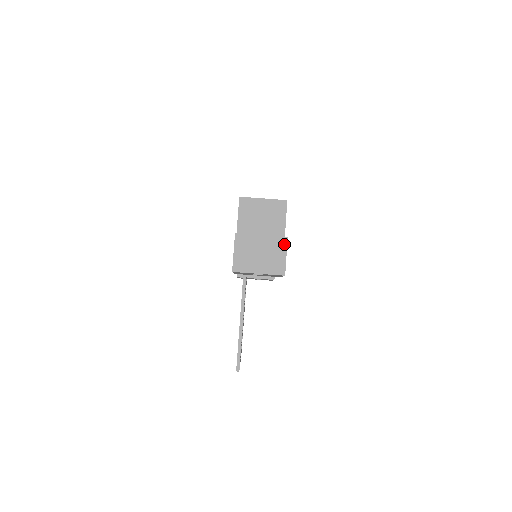
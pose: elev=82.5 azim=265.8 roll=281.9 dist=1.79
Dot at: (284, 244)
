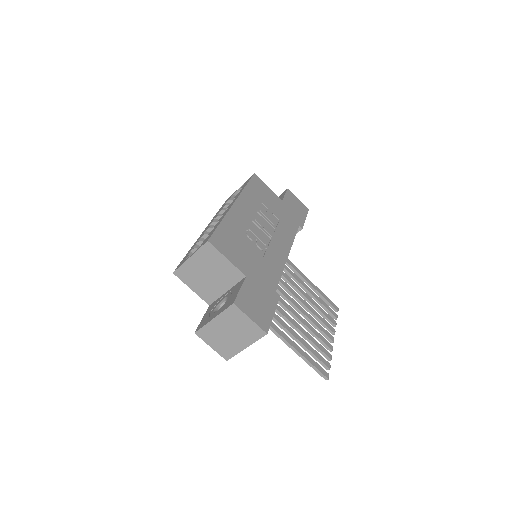
Dot at: (237, 311)
